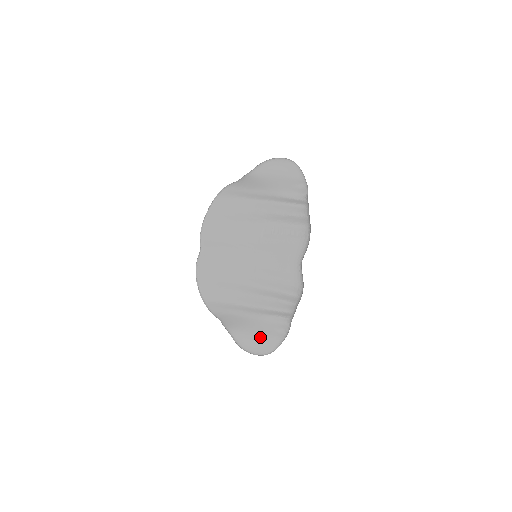
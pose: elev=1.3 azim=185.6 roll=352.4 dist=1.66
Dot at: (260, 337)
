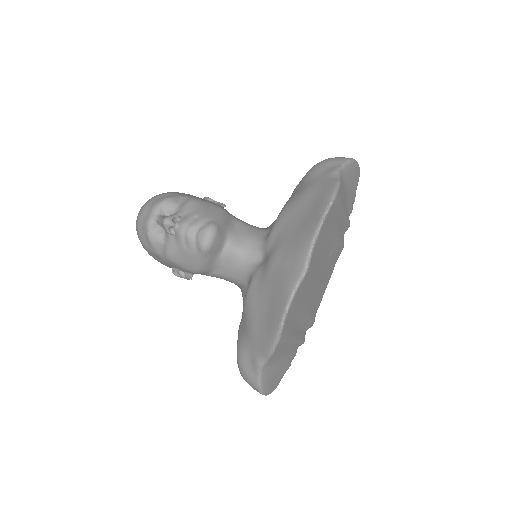
Dot at: (277, 374)
